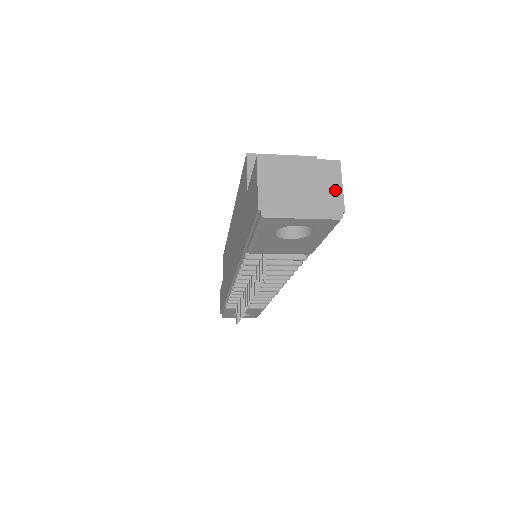
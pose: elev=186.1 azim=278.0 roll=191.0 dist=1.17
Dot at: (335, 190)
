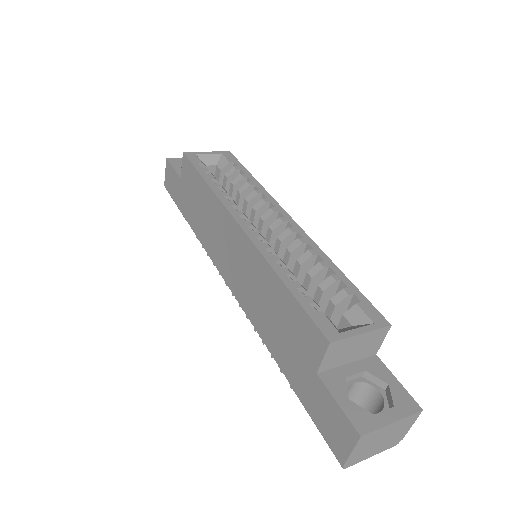
Dot at: (405, 431)
